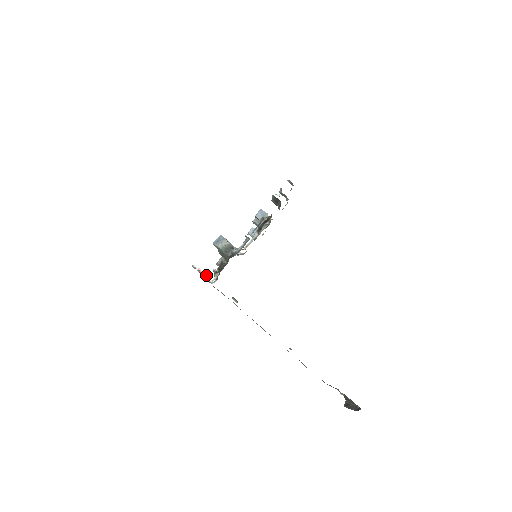
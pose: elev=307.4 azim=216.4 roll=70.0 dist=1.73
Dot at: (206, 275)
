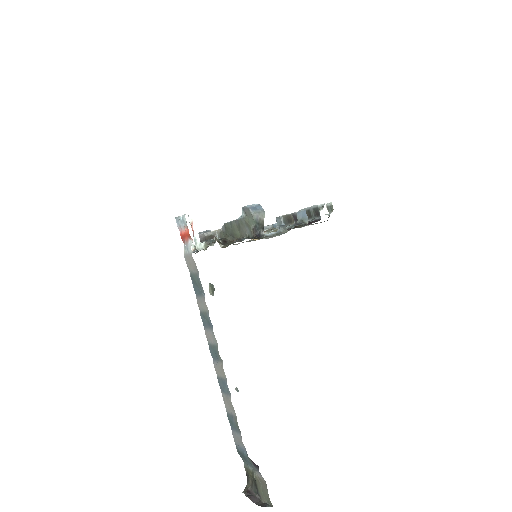
Dot at: (195, 237)
